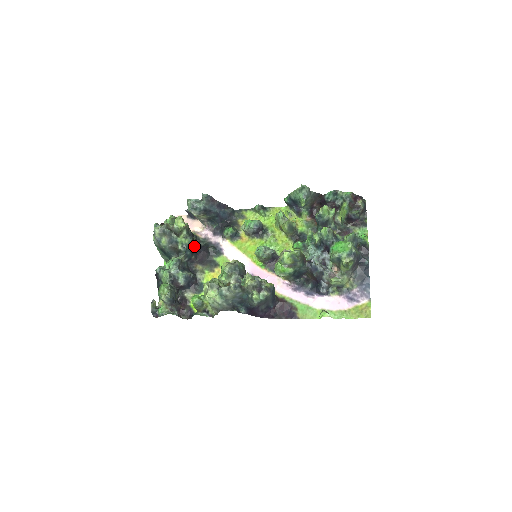
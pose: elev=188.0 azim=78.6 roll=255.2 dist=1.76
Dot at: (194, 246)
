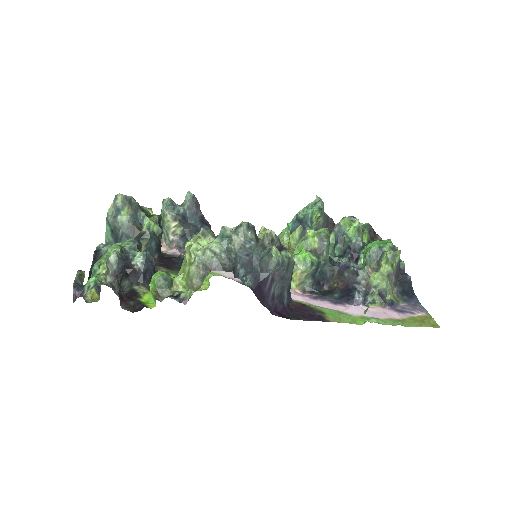
Dot at: occluded
